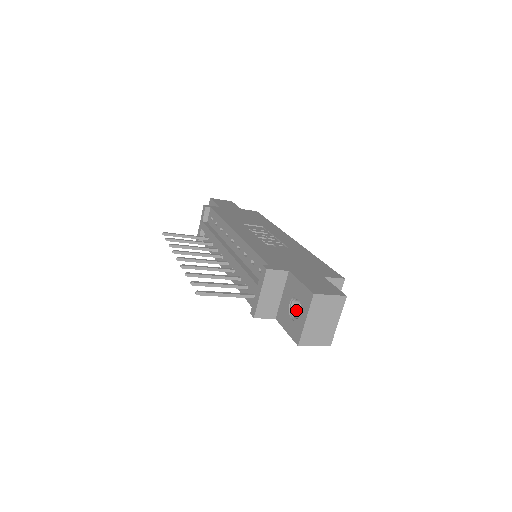
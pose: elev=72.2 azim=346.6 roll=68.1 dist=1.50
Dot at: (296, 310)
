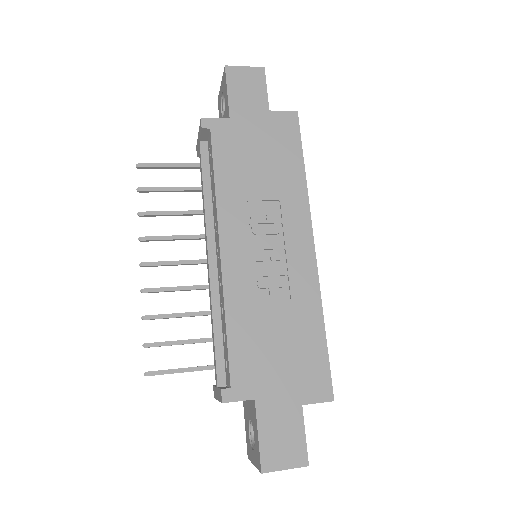
Dot at: occluded
